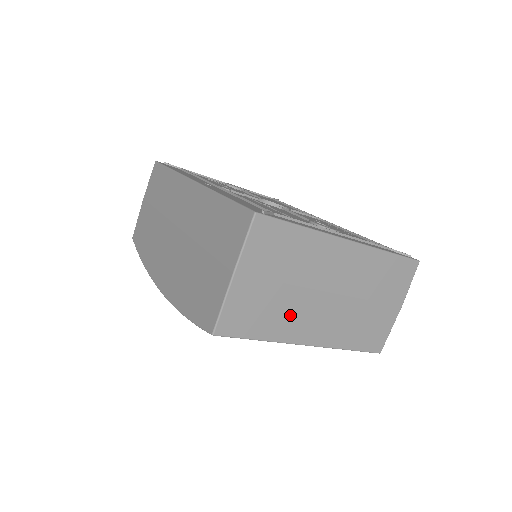
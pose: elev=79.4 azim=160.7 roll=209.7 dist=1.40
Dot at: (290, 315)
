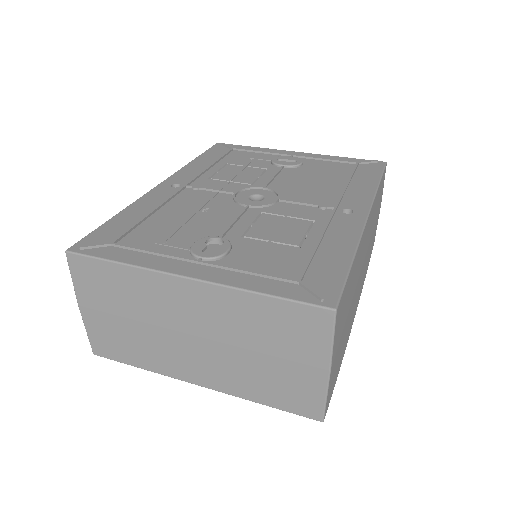
Dot at: (157, 351)
